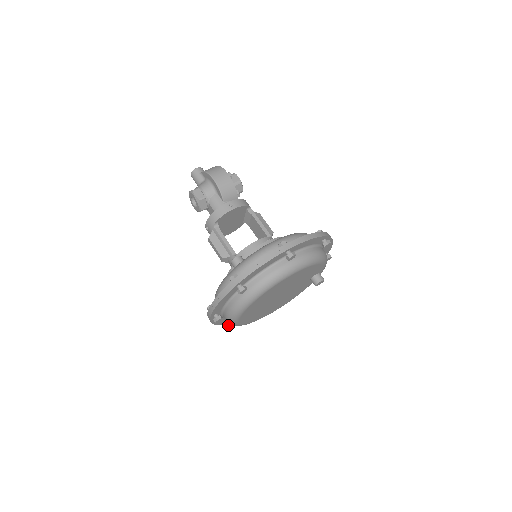
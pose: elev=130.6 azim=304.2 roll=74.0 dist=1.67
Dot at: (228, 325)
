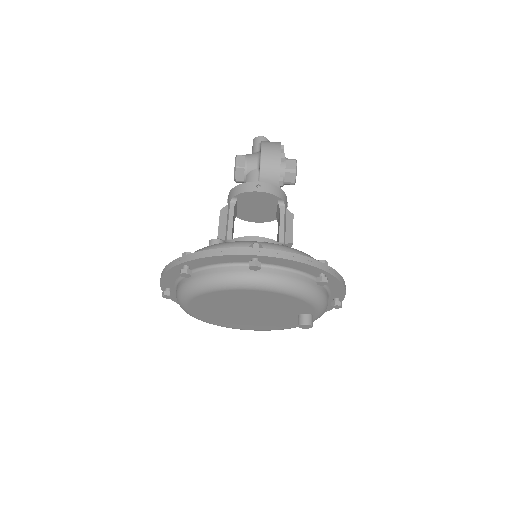
Dot at: occluded
